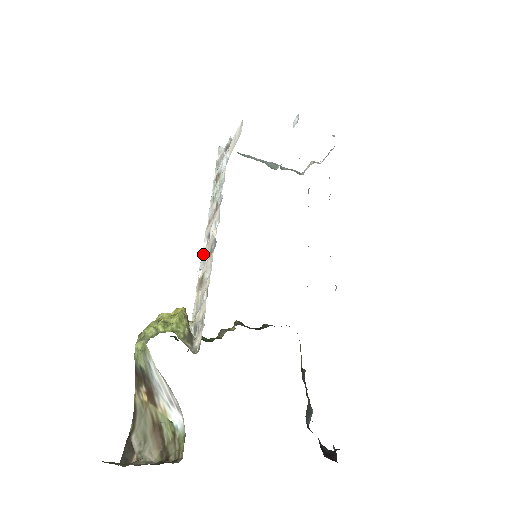
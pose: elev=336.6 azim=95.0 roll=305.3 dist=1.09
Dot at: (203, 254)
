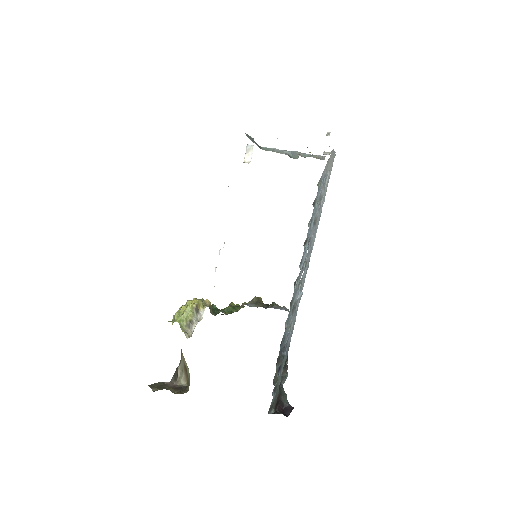
Dot at: (219, 254)
